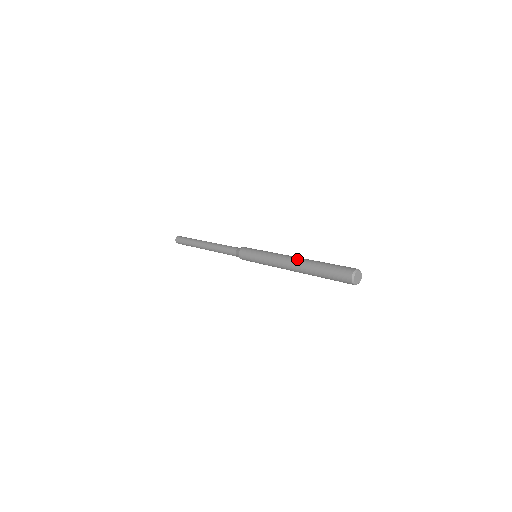
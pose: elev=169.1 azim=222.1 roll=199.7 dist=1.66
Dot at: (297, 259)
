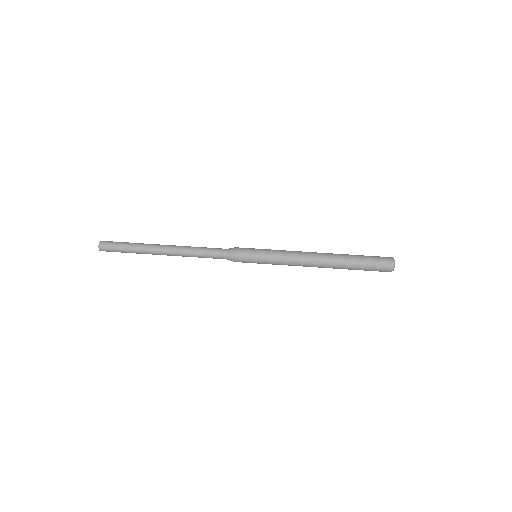
Dot at: (323, 260)
